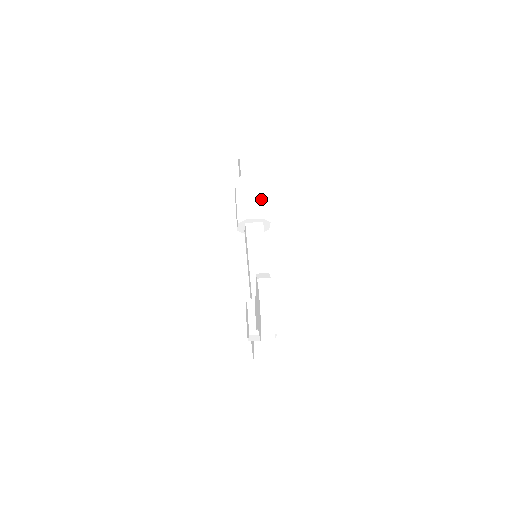
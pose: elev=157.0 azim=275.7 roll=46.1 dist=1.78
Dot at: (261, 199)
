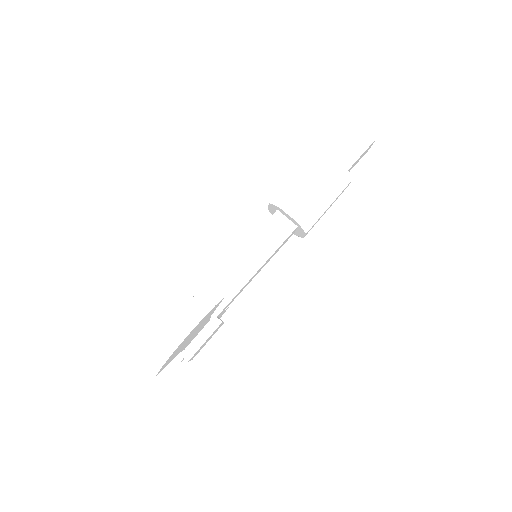
Dot at: (319, 198)
